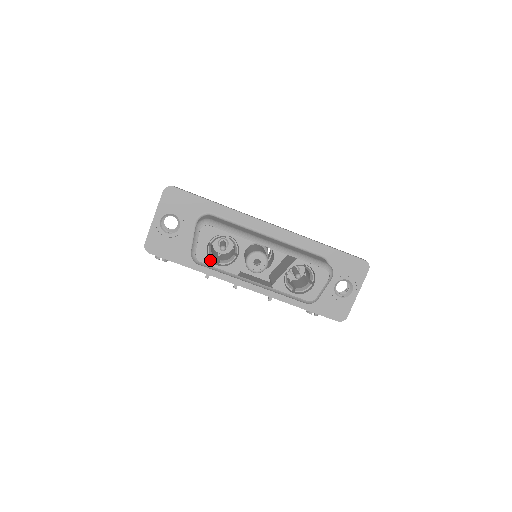
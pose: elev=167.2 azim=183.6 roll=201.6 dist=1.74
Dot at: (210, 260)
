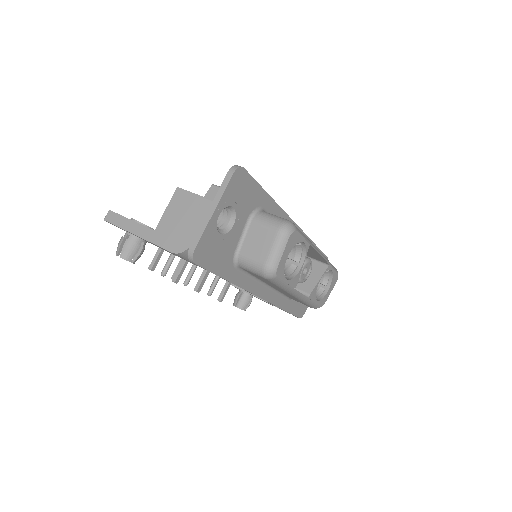
Dot at: (283, 273)
